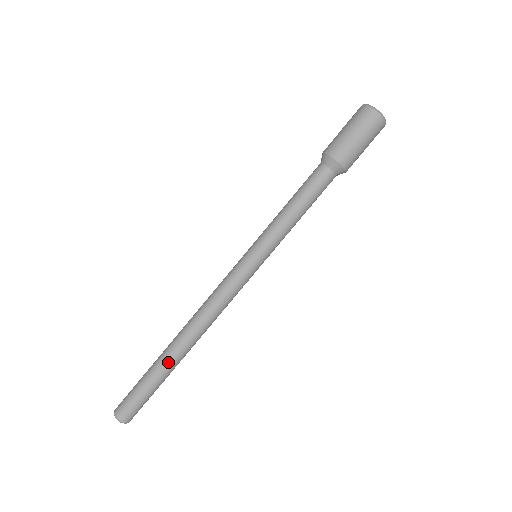
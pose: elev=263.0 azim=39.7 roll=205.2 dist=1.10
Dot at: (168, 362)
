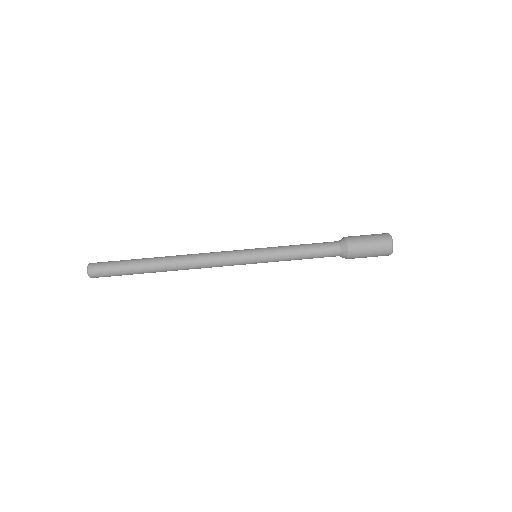
Dot at: (150, 259)
